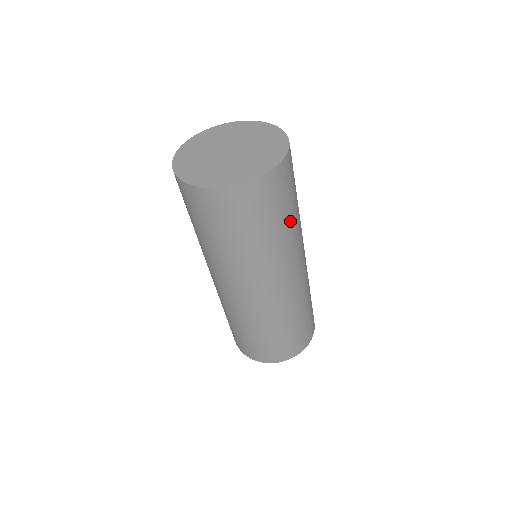
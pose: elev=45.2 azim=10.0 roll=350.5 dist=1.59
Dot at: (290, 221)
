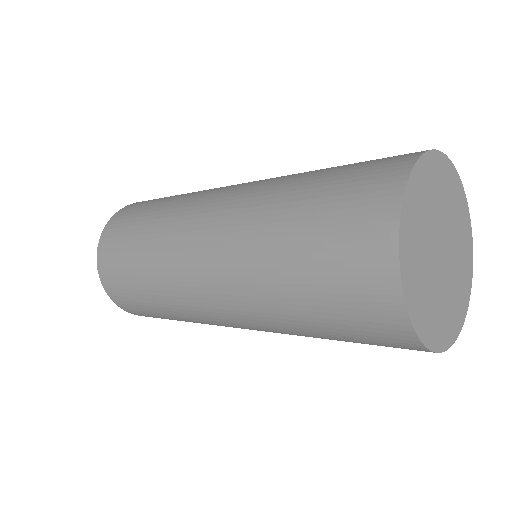
Dot at: occluded
